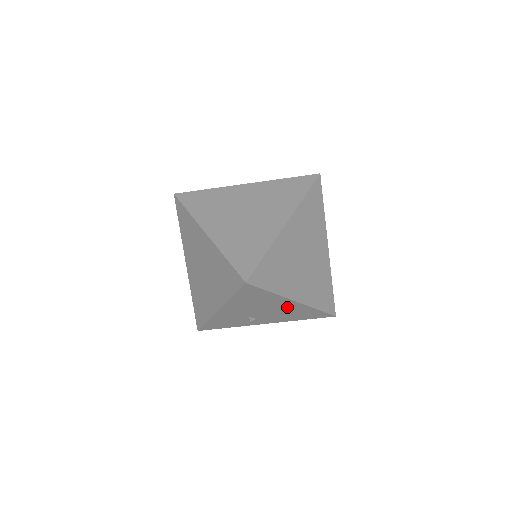
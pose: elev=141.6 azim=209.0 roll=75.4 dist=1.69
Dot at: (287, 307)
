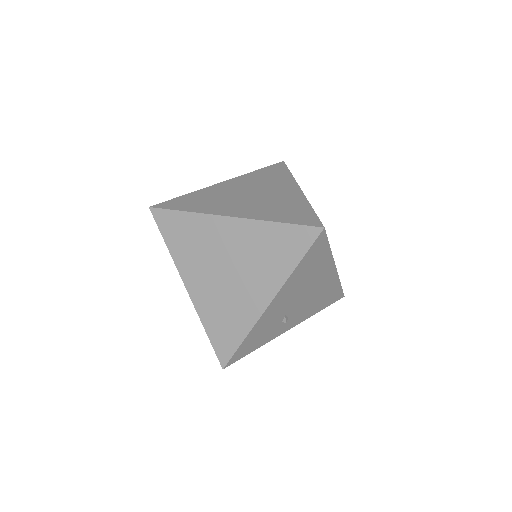
Dot at: (323, 283)
